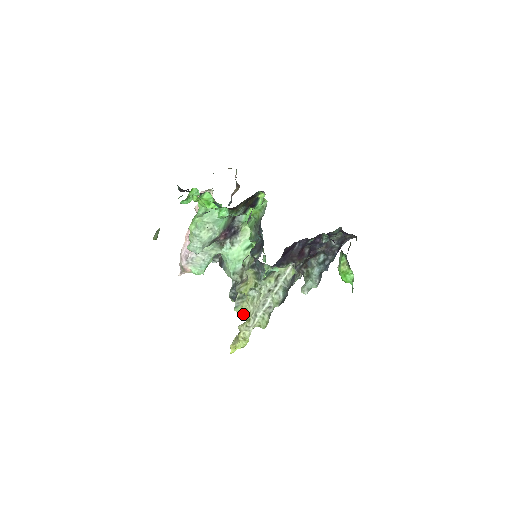
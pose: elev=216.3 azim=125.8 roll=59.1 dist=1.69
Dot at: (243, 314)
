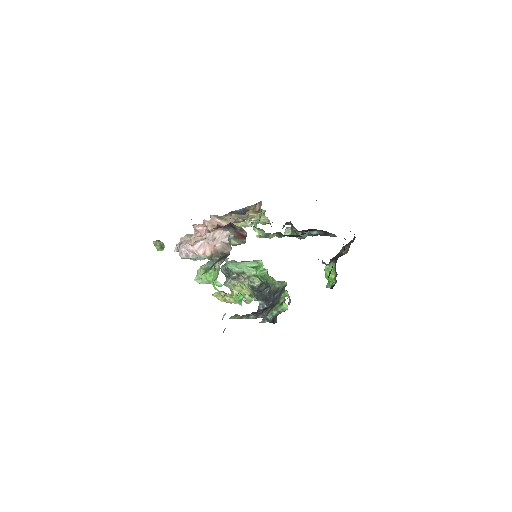
Dot at: (231, 290)
